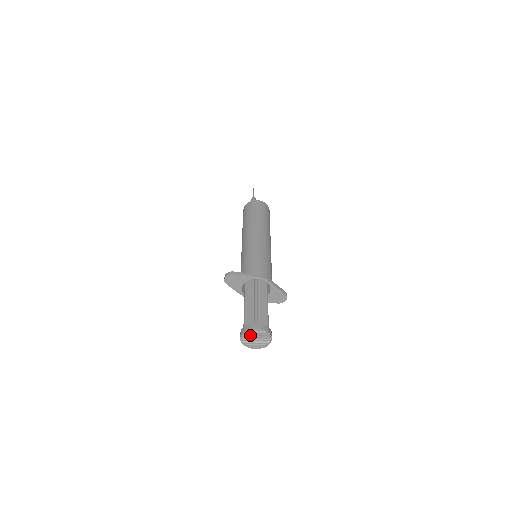
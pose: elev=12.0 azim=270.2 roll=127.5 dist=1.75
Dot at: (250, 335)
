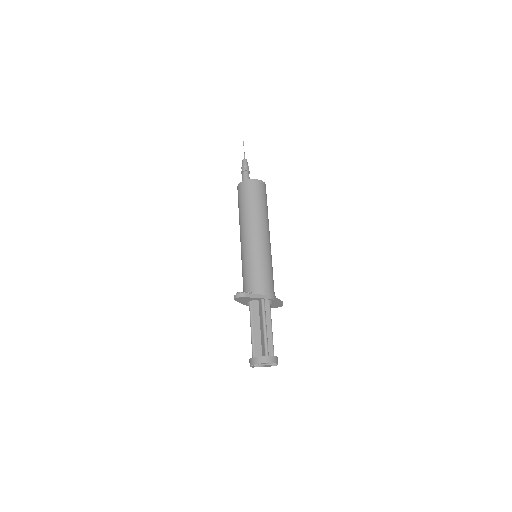
Dot at: (261, 365)
